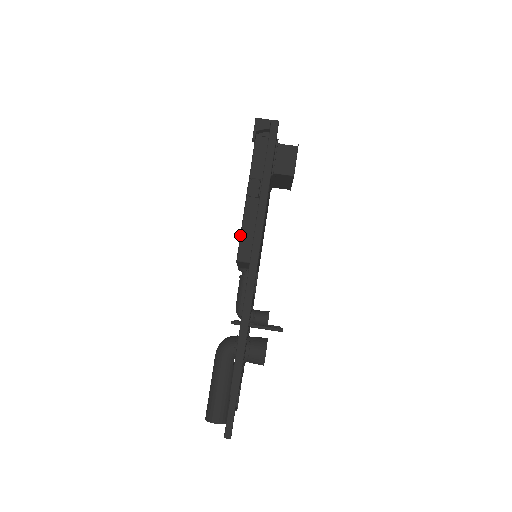
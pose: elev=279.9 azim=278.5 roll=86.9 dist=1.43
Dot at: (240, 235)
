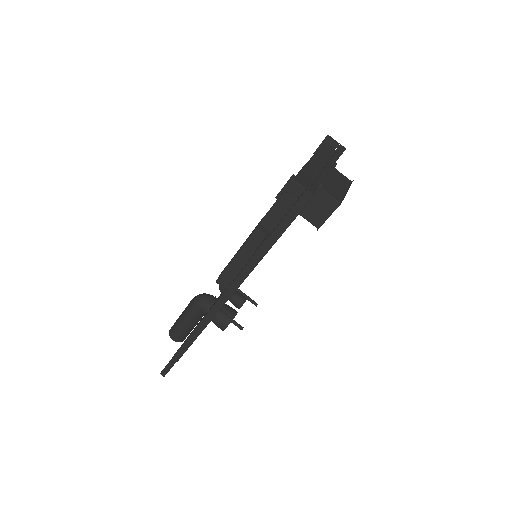
Dot at: occluded
